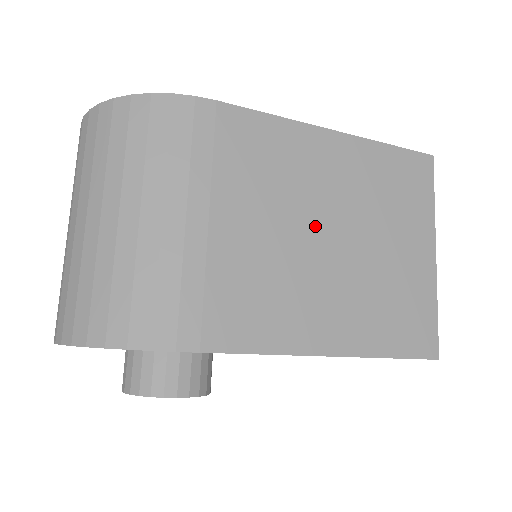
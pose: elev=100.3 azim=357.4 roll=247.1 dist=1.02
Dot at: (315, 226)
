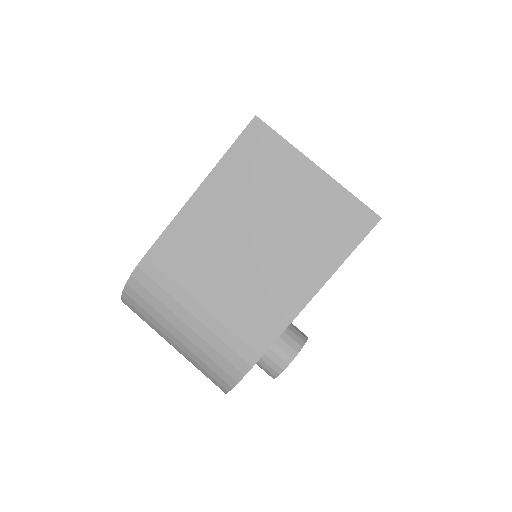
Dot at: (243, 246)
